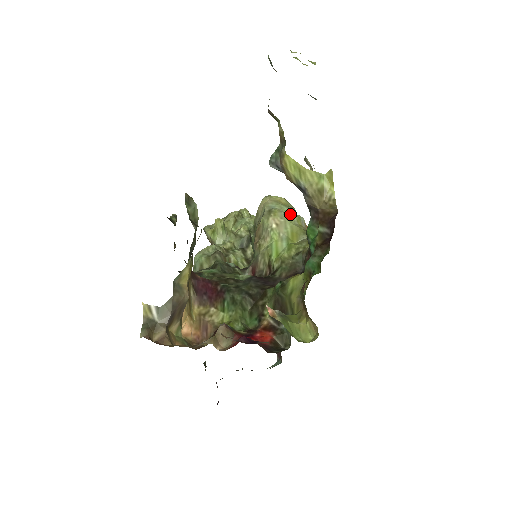
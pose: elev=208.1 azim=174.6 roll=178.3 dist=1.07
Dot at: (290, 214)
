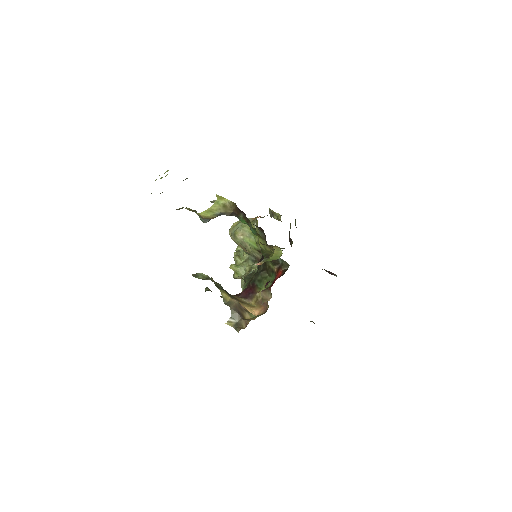
Dot at: (242, 224)
